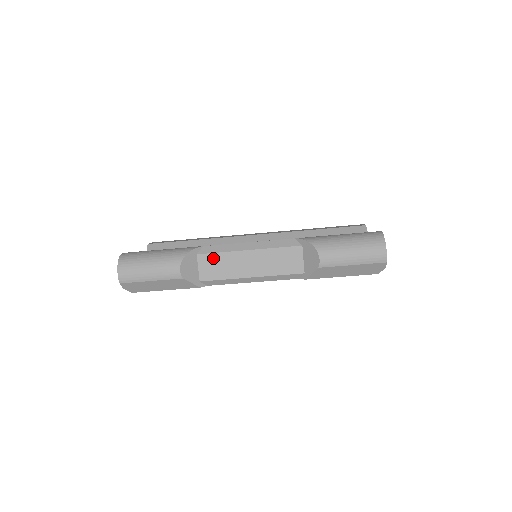
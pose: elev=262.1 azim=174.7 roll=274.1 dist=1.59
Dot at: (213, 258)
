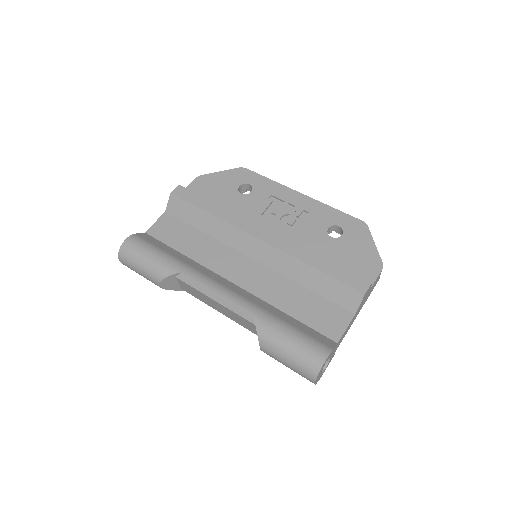
Dot at: (188, 286)
